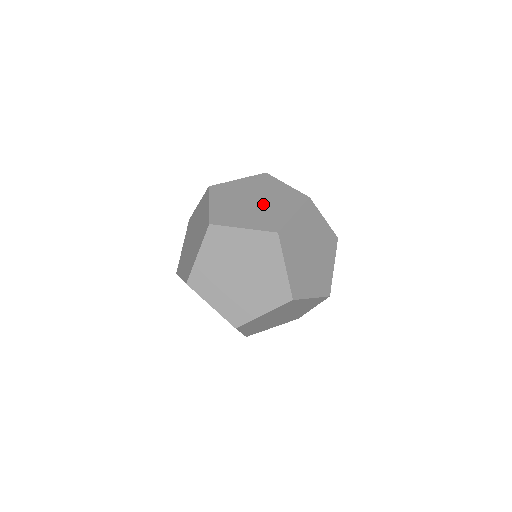
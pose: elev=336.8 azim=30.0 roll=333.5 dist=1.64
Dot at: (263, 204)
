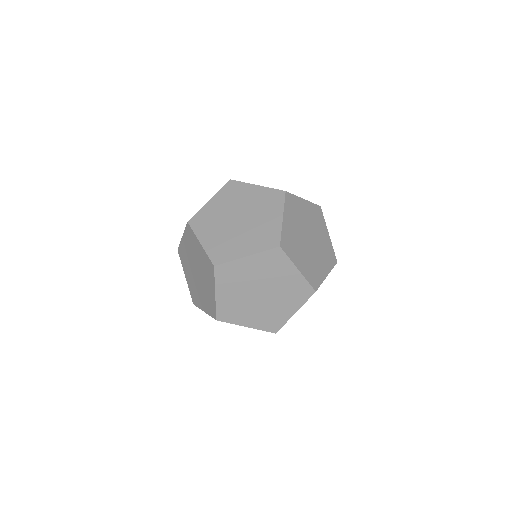
Dot at: occluded
